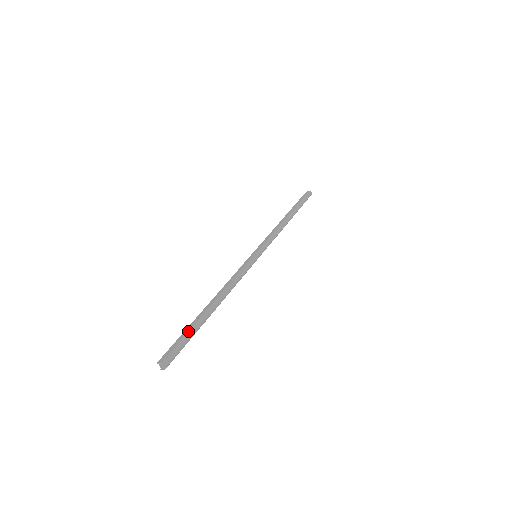
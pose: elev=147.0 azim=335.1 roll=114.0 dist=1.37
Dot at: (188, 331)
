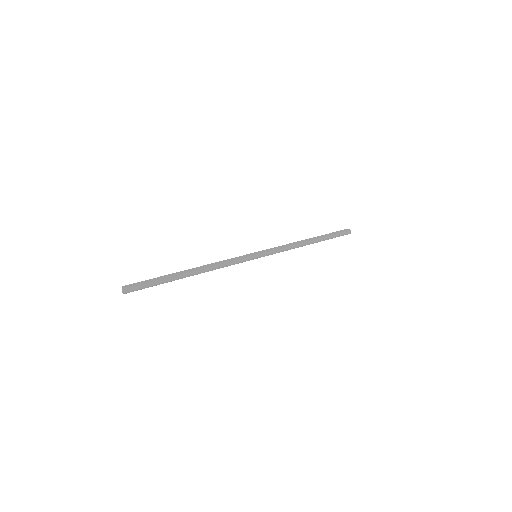
Dot at: (158, 279)
